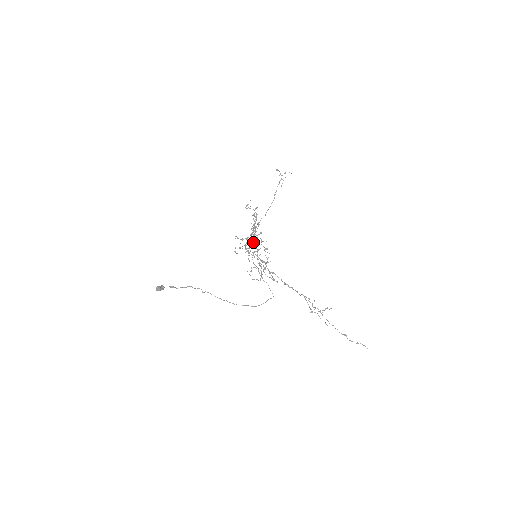
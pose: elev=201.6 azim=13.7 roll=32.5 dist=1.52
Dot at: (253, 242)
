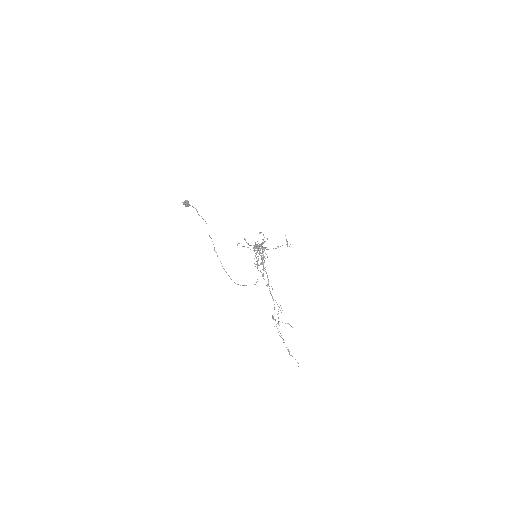
Dot at: occluded
